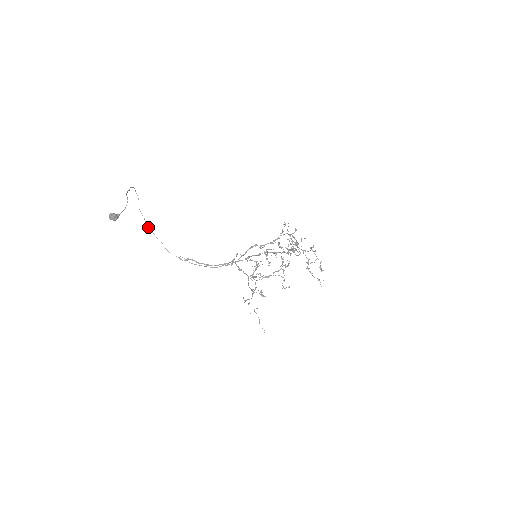
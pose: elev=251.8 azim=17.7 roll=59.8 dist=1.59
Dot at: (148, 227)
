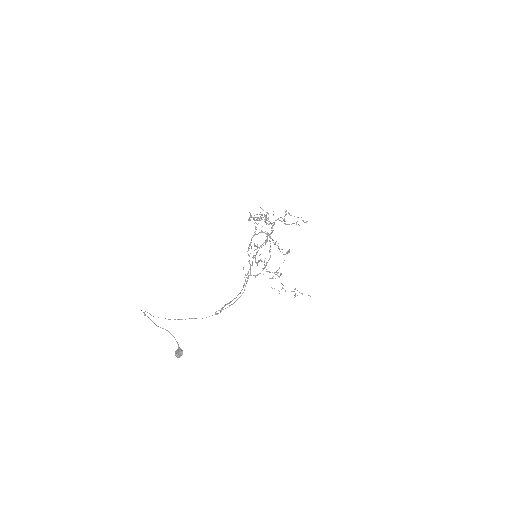
Dot at: occluded
